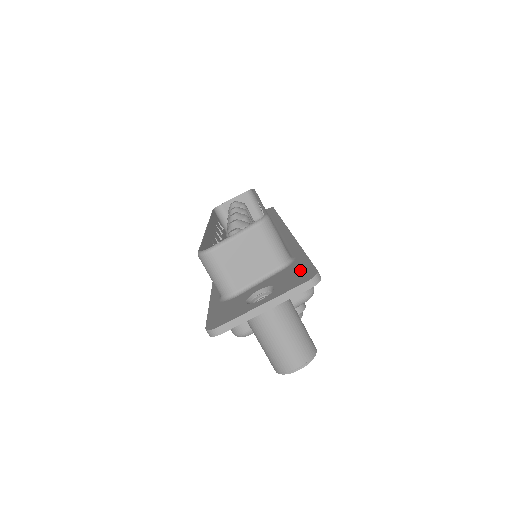
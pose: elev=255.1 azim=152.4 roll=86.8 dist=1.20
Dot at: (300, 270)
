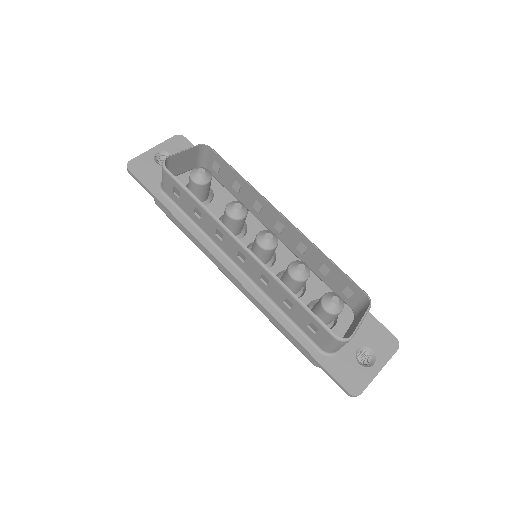
Dot at: (378, 331)
